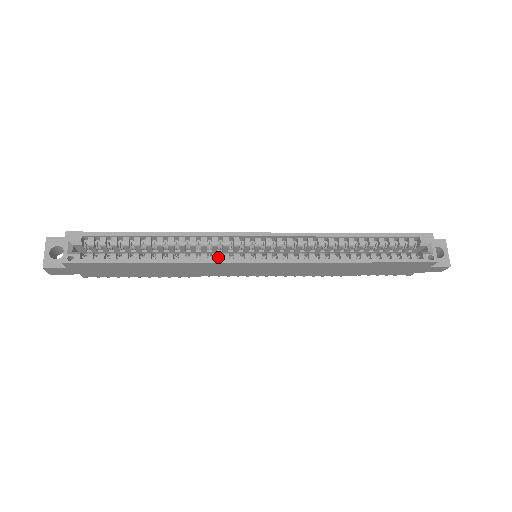
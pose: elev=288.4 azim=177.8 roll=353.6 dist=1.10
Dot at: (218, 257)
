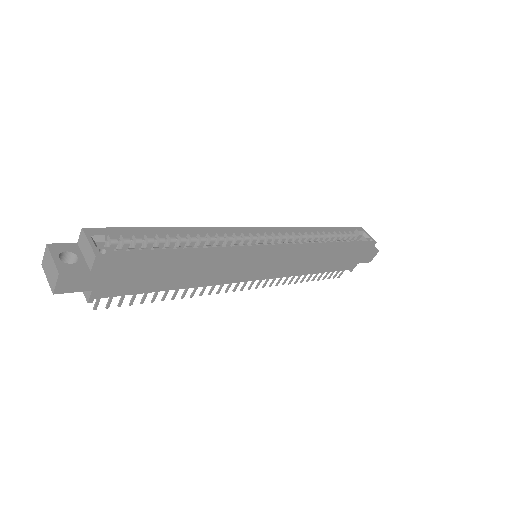
Dot at: occluded
